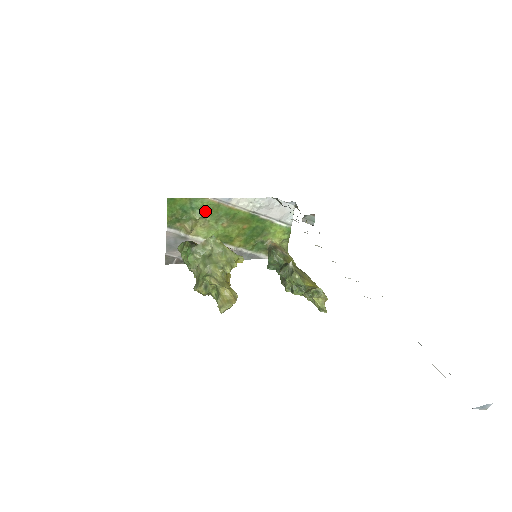
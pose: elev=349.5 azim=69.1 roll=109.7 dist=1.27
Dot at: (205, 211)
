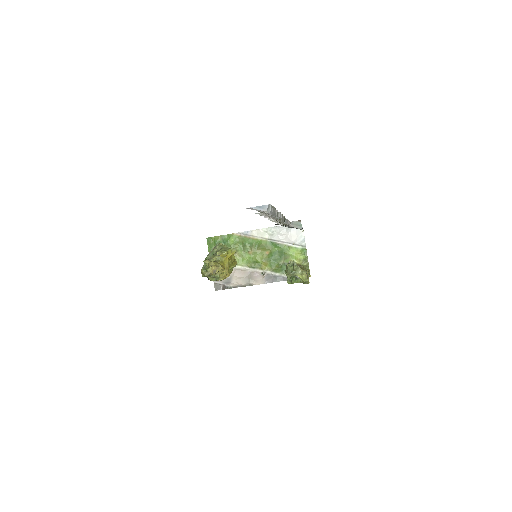
Dot at: (233, 243)
